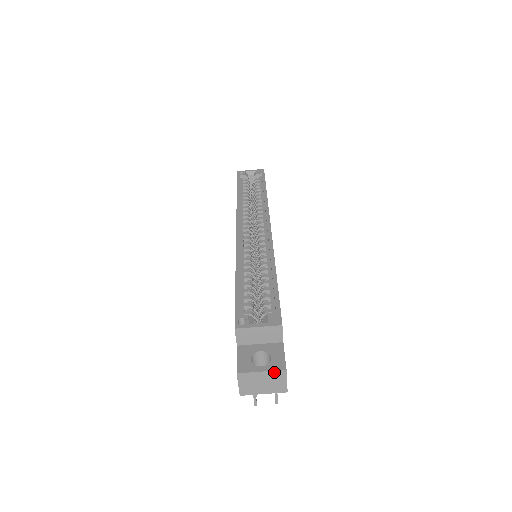
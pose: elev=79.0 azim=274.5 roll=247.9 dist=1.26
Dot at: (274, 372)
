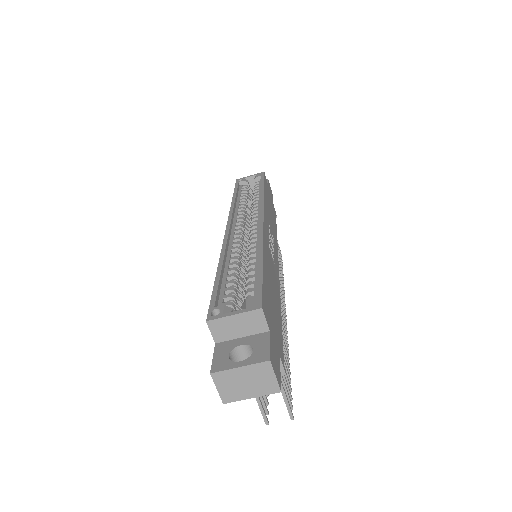
Dot at: (256, 366)
